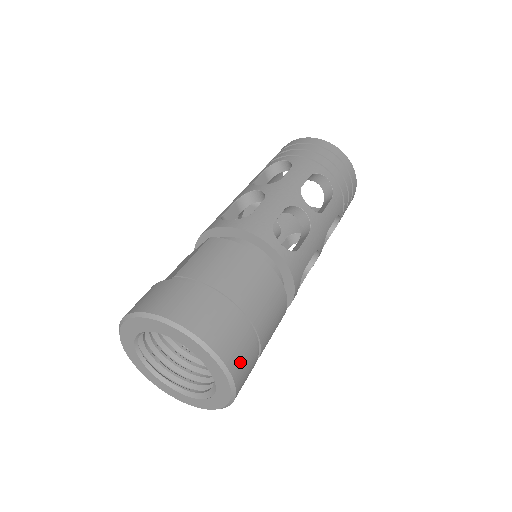
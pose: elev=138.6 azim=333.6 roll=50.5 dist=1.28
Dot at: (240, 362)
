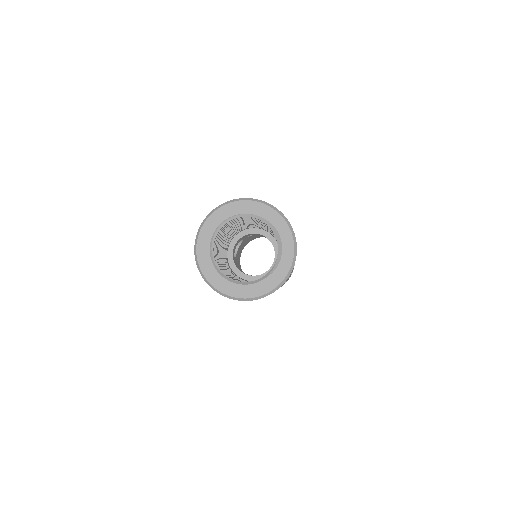
Dot at: occluded
